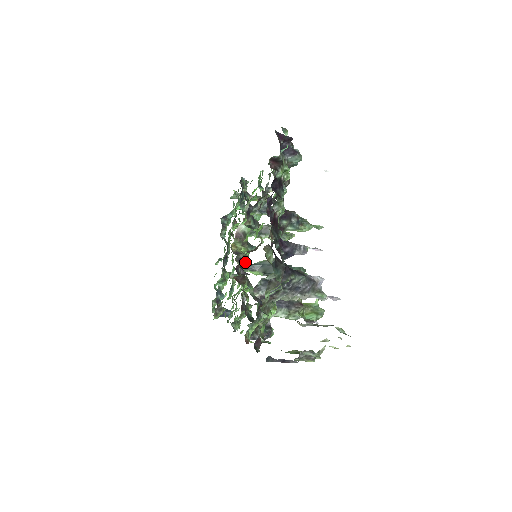
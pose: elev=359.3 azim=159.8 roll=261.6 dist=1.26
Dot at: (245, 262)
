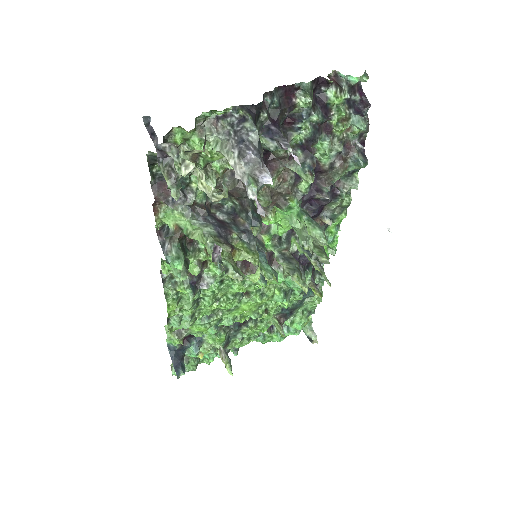
Dot at: occluded
